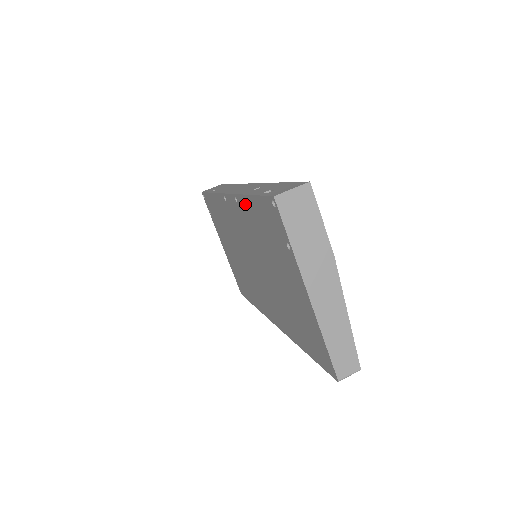
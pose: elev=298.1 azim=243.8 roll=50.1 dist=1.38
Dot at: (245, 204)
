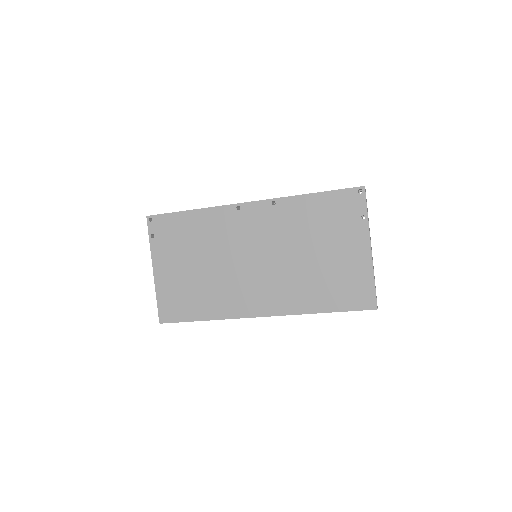
Dot at: (296, 202)
